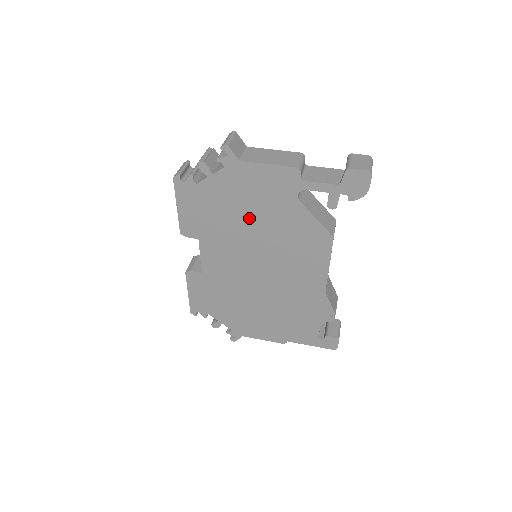
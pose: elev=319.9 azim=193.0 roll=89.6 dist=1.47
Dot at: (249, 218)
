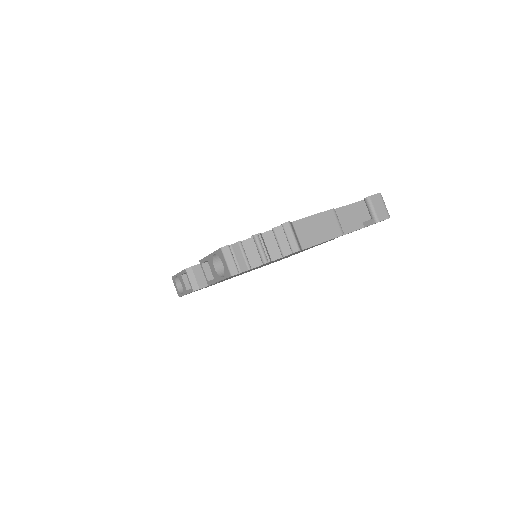
Dot at: occluded
